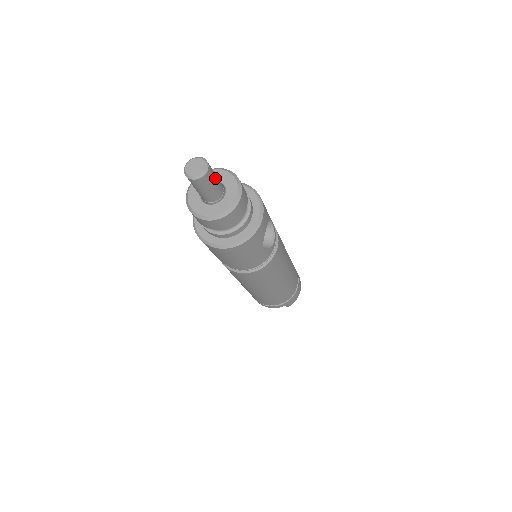
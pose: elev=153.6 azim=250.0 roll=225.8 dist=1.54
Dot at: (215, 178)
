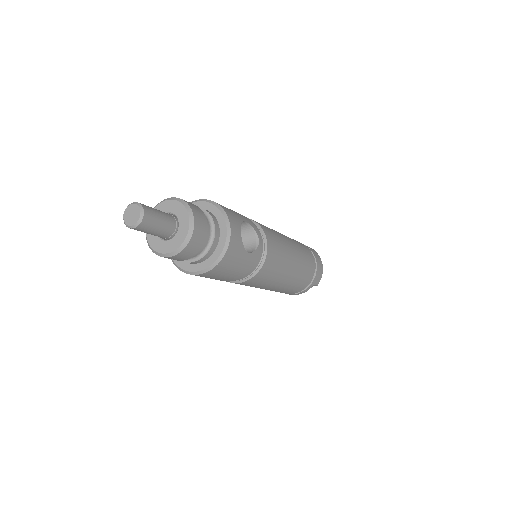
Dot at: (158, 215)
